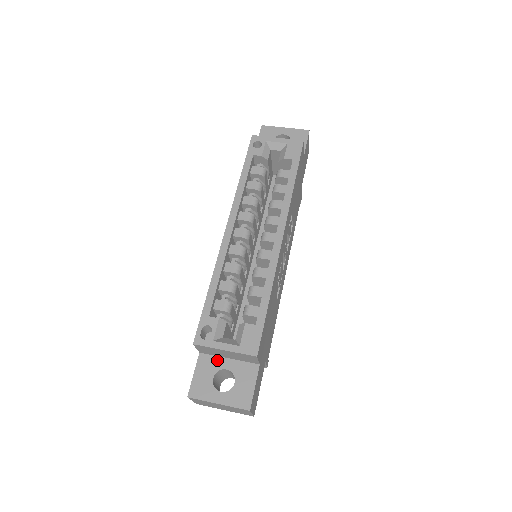
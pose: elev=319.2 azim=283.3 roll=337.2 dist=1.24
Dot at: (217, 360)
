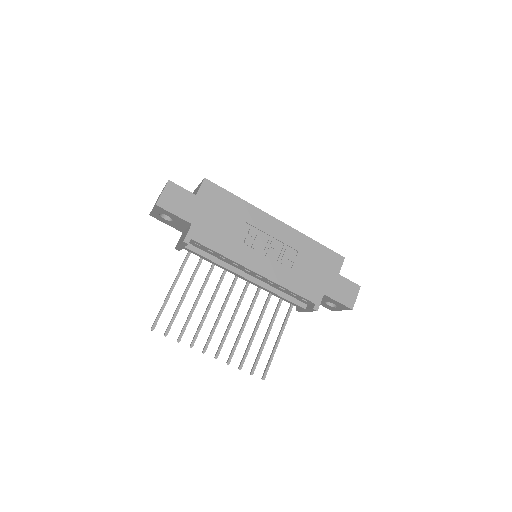
Dot at: occluded
